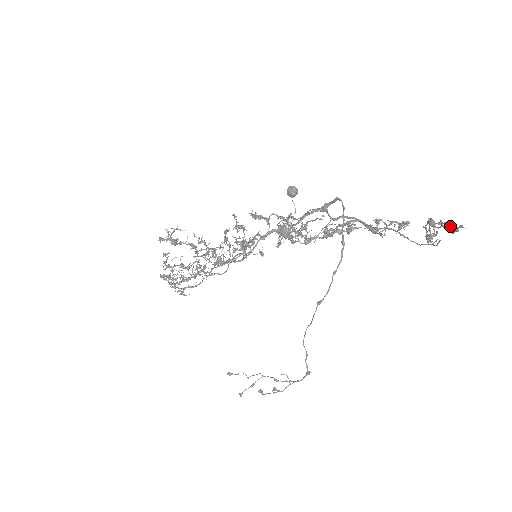
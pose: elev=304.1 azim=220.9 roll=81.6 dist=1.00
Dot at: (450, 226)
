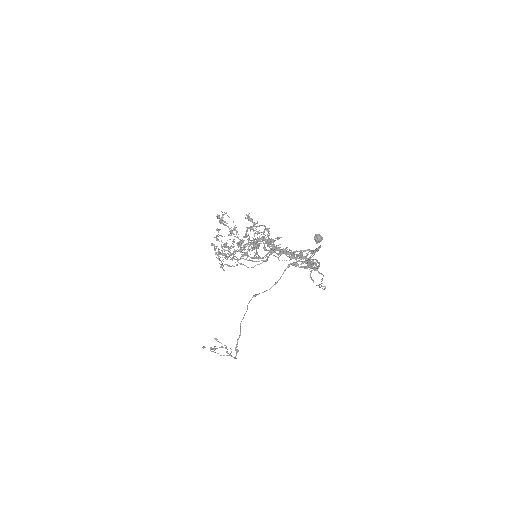
Dot at: (311, 265)
